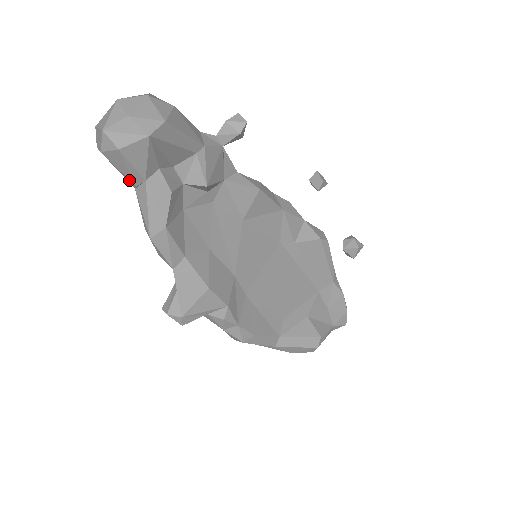
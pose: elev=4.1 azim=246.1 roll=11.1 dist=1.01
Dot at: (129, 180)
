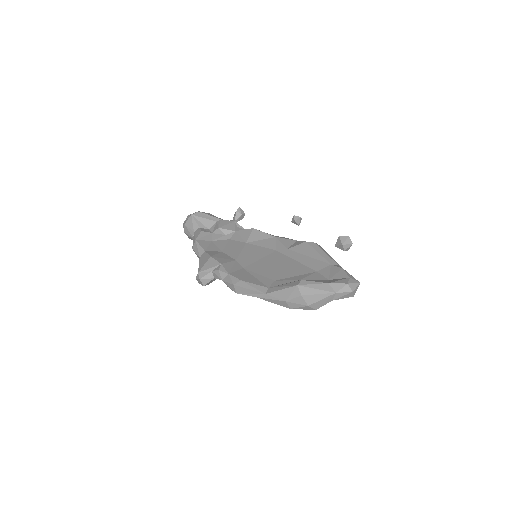
Dot at: (191, 237)
